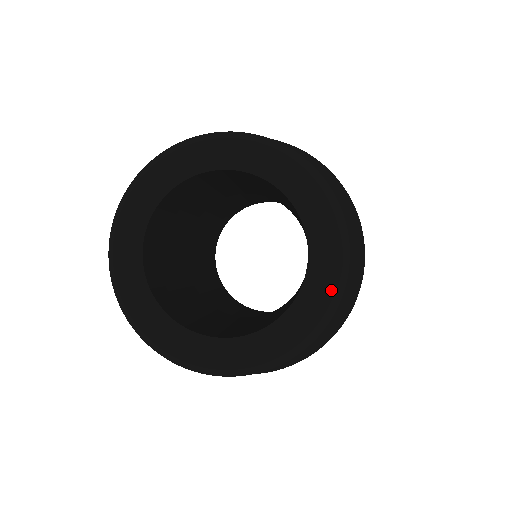
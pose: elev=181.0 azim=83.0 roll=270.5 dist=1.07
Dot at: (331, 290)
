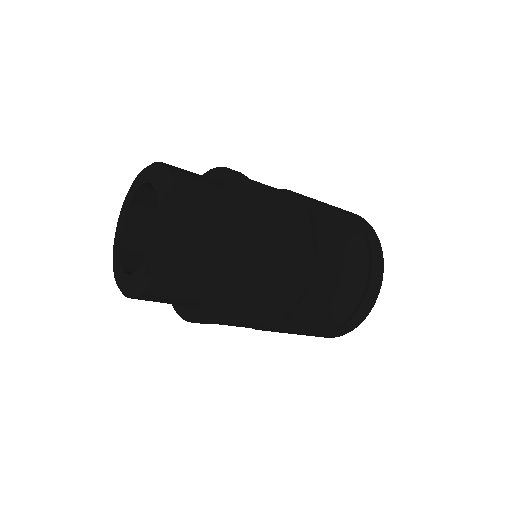
Dot at: (165, 191)
